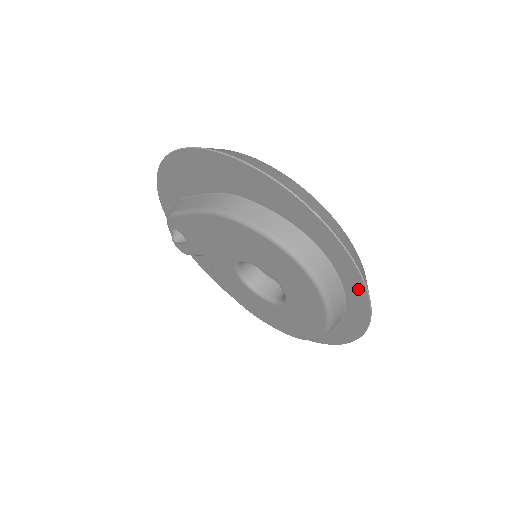
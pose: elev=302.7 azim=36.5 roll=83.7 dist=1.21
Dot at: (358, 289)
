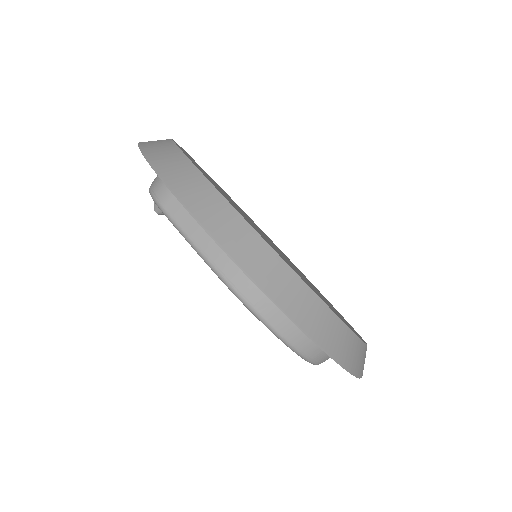
Dot at: occluded
